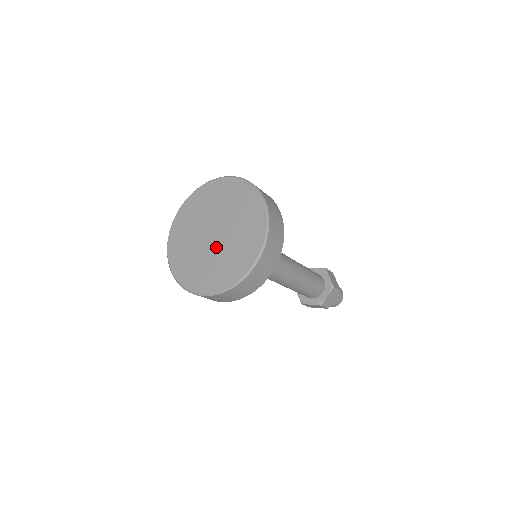
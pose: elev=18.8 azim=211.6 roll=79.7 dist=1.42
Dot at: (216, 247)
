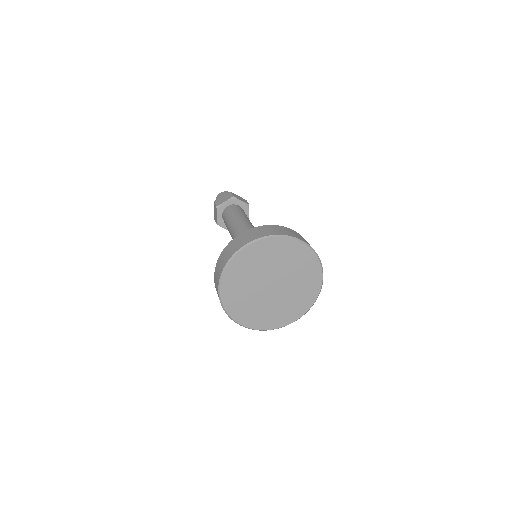
Dot at: (283, 292)
